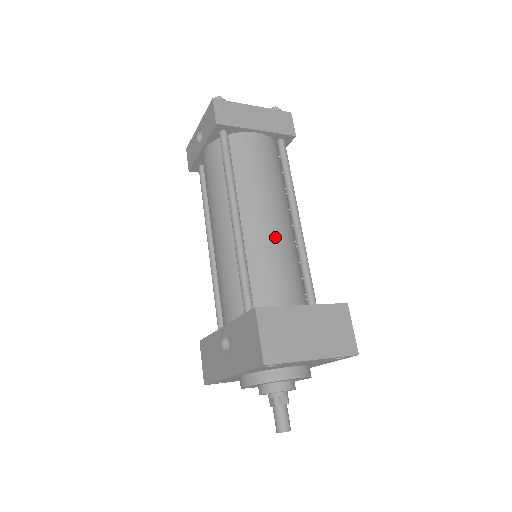
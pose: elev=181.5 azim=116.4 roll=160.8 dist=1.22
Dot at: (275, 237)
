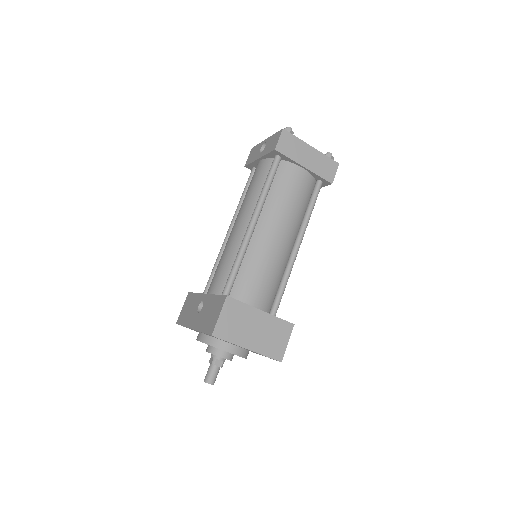
Dot at: (273, 252)
